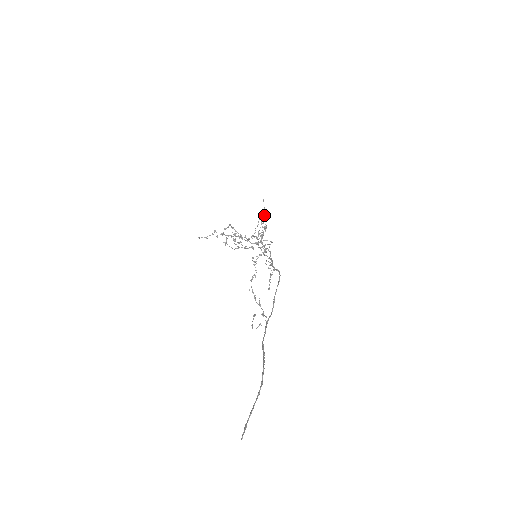
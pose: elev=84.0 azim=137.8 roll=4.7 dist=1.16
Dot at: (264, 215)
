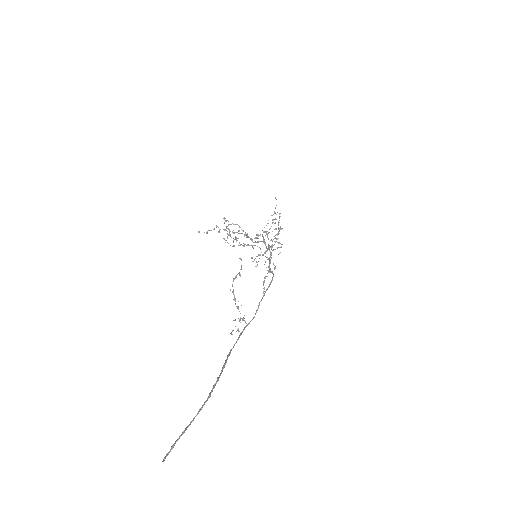
Dot at: occluded
